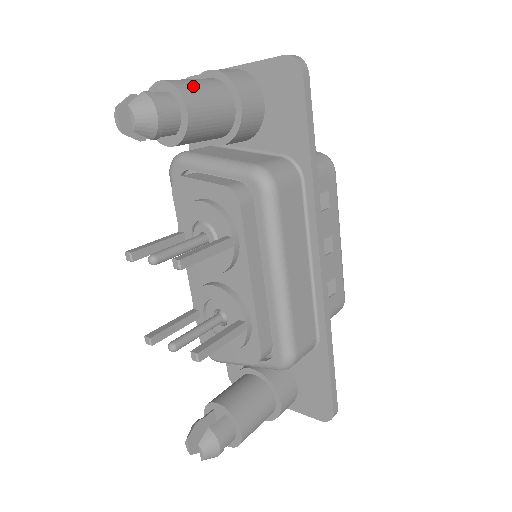
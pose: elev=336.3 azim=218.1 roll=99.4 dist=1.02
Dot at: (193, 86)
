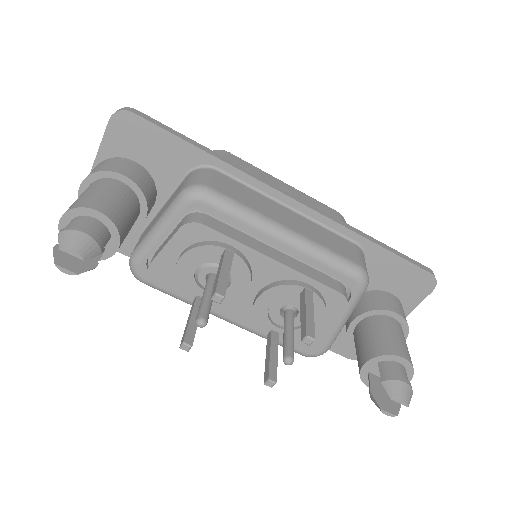
Dot at: (83, 198)
